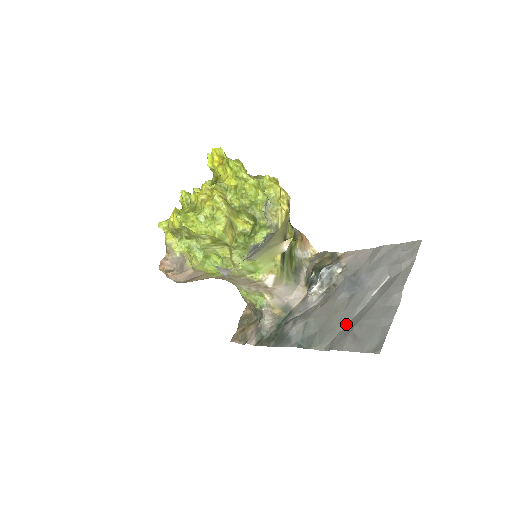
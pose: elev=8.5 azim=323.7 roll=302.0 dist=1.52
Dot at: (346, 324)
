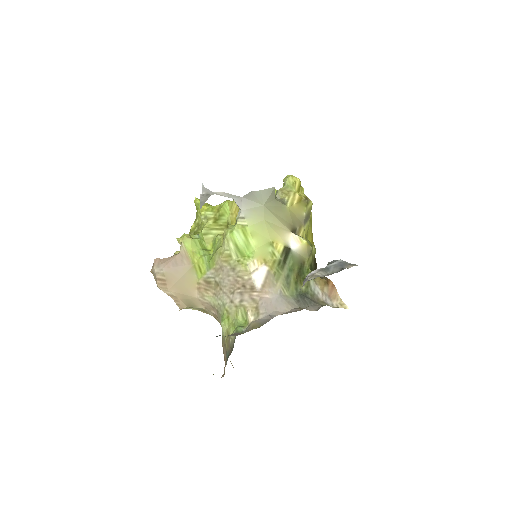
Dot at: occluded
